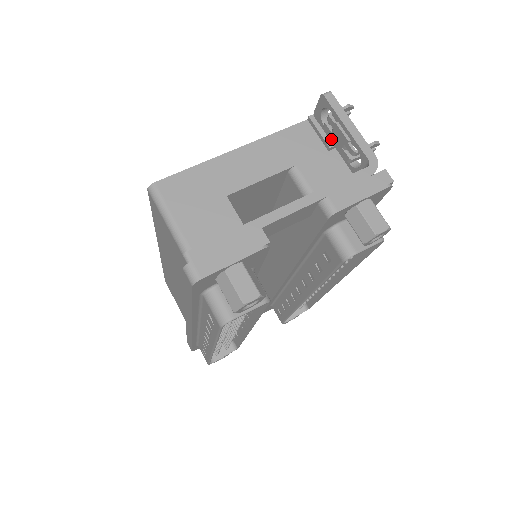
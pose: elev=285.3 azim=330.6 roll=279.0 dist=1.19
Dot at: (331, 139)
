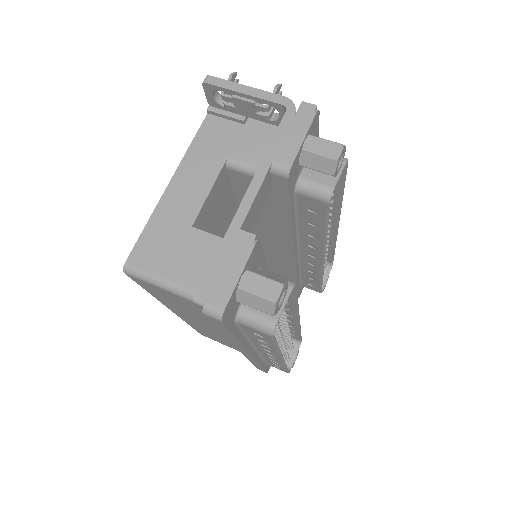
Dot at: (239, 113)
